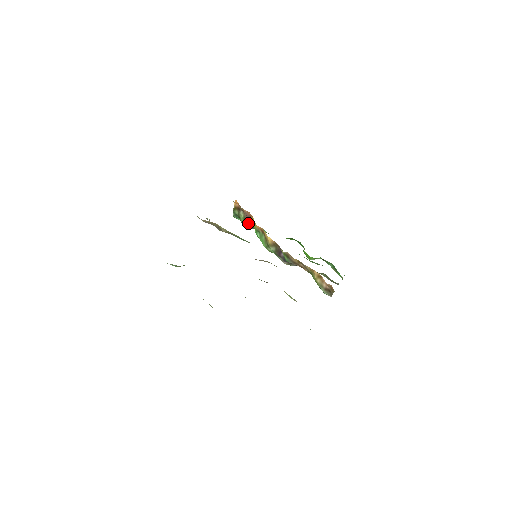
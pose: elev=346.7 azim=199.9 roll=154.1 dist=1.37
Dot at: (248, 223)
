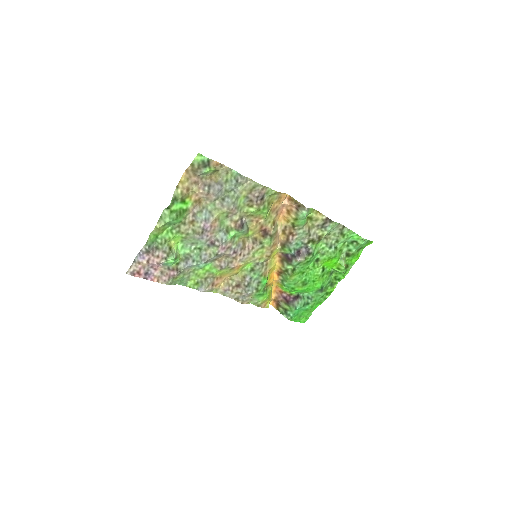
Dot at: (291, 303)
